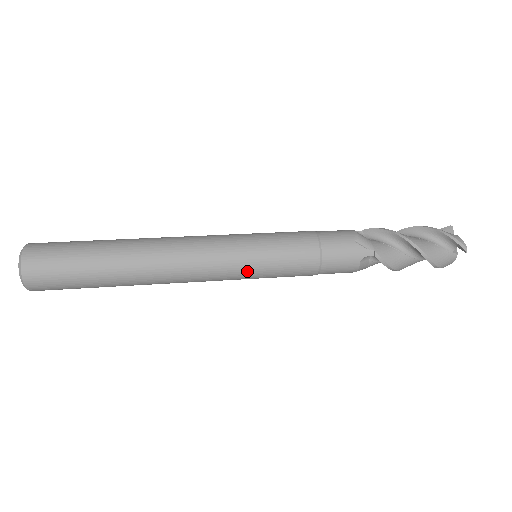
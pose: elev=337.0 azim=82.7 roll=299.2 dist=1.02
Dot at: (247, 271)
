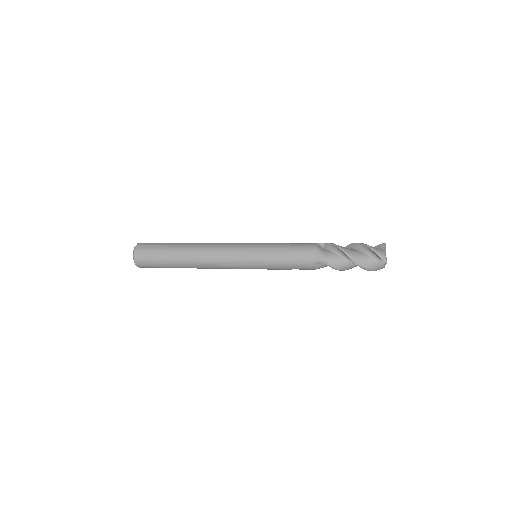
Dot at: (247, 266)
